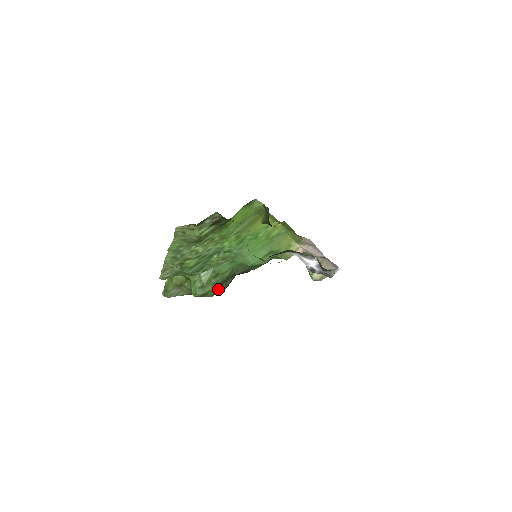
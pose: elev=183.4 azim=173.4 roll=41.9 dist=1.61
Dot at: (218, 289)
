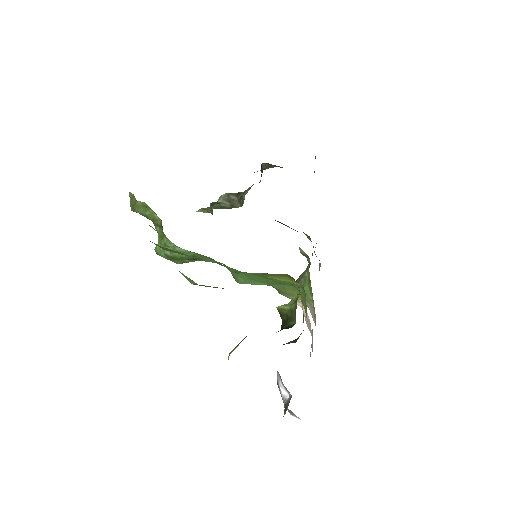
Dot at: occluded
